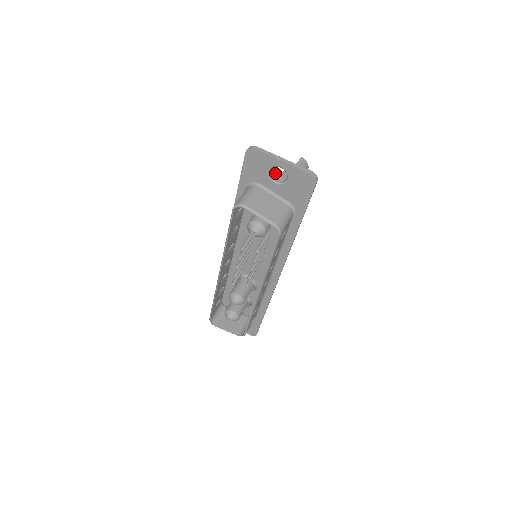
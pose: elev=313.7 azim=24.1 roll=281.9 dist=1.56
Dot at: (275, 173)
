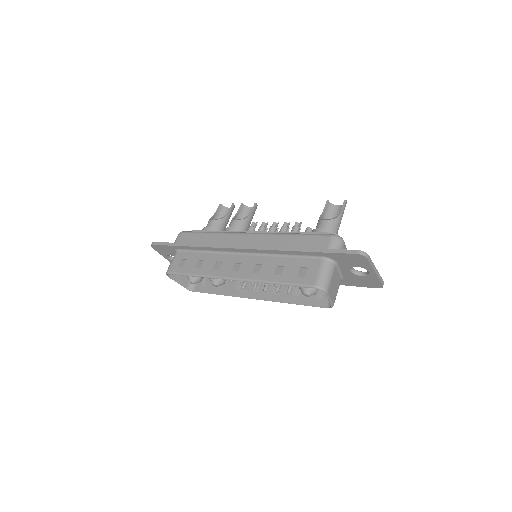
Dot at: (346, 248)
